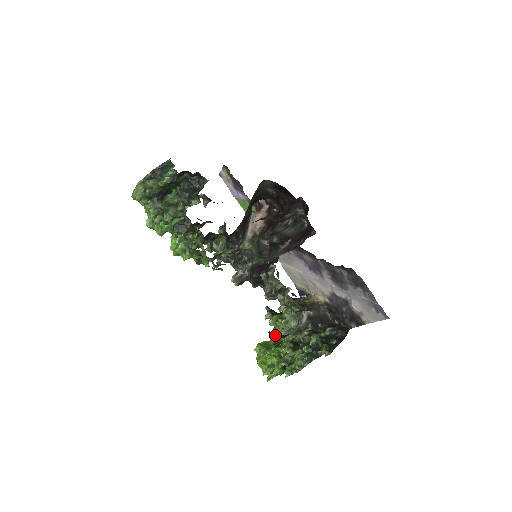
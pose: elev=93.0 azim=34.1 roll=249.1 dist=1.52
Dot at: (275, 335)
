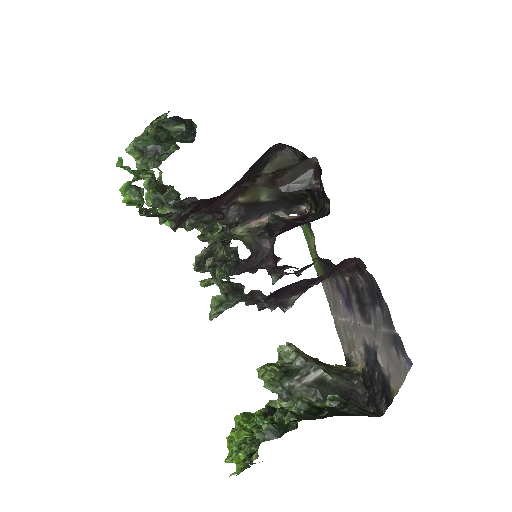
Dot at: occluded
